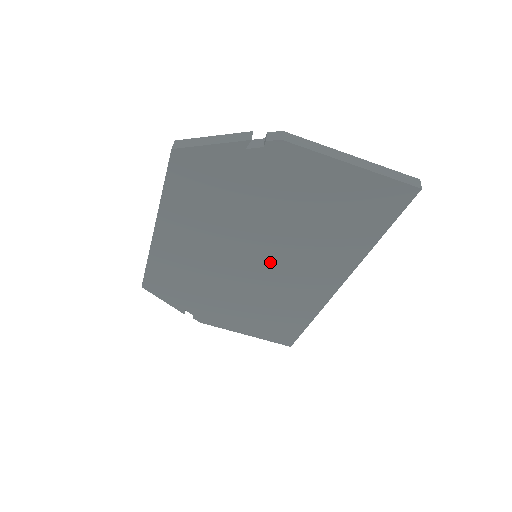
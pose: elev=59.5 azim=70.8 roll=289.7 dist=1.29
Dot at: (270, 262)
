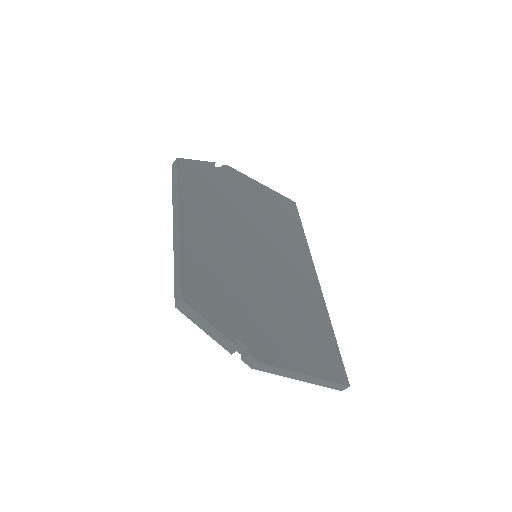
Dot at: occluded
